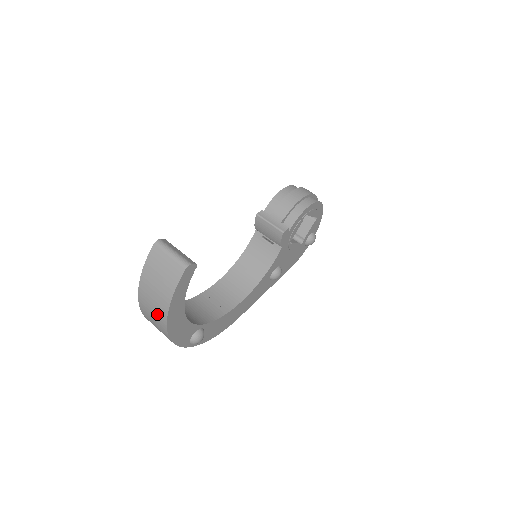
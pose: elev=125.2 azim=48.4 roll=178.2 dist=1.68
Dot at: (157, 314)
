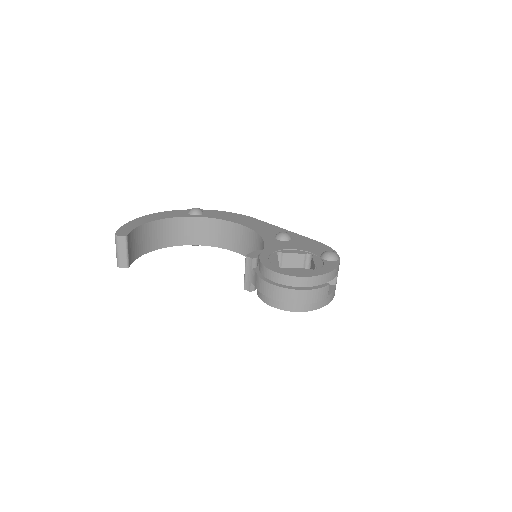
Dot at: occluded
